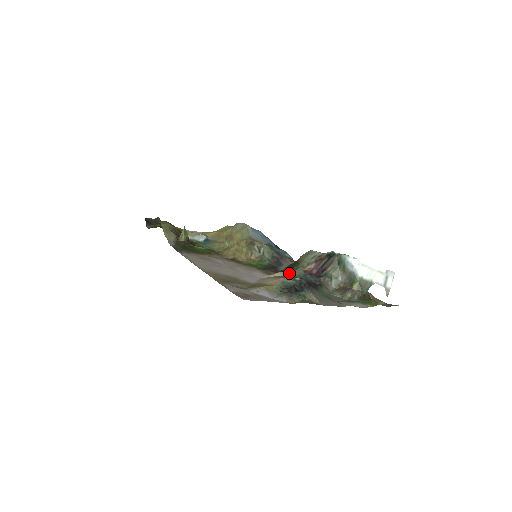
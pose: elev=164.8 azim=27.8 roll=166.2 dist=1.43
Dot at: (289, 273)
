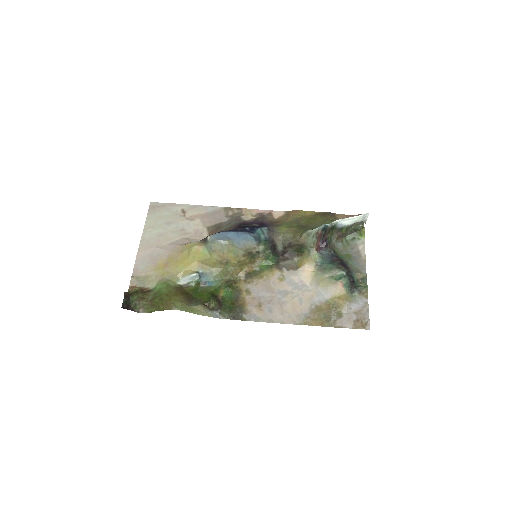
Dot at: (311, 260)
